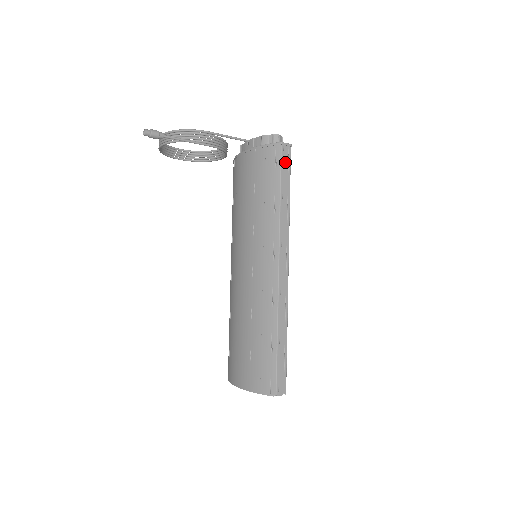
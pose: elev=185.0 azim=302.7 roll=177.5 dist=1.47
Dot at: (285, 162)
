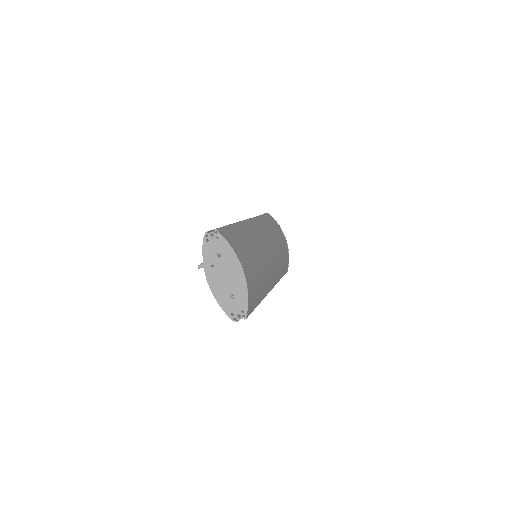
Dot at: occluded
